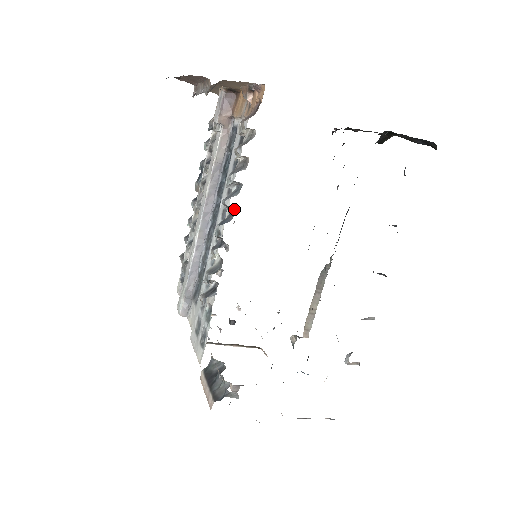
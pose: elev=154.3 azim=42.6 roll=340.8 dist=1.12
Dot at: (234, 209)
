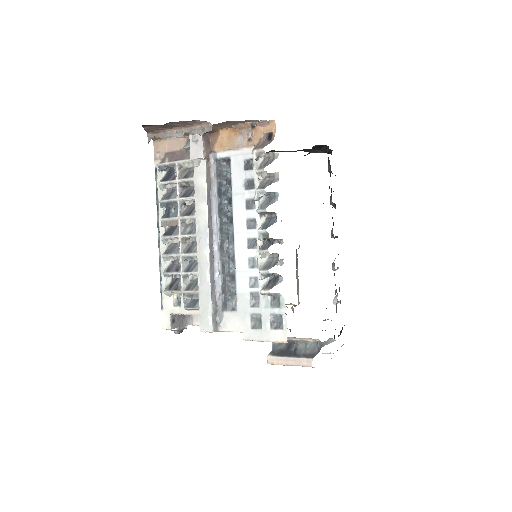
Dot at: (272, 213)
